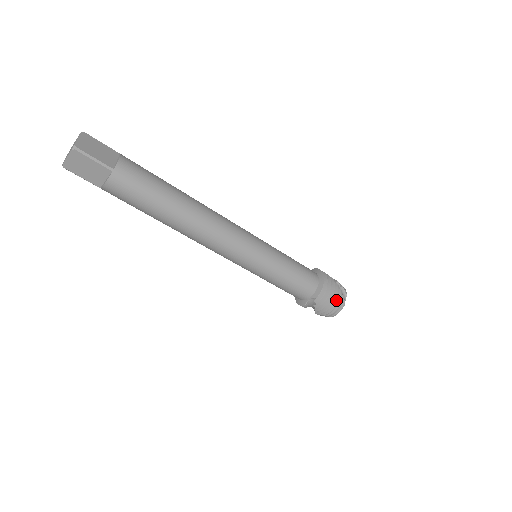
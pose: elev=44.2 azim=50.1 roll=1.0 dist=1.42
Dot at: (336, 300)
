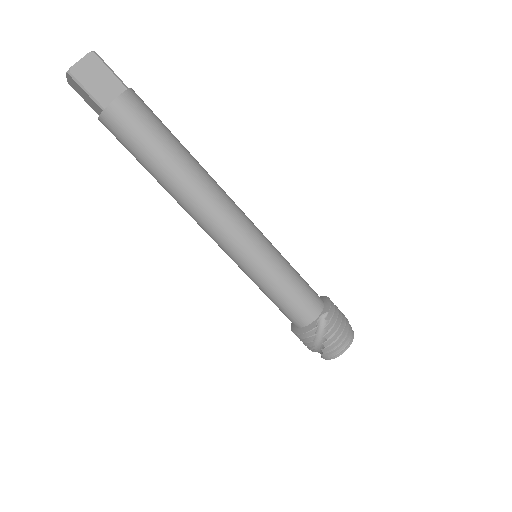
Dot at: (345, 324)
